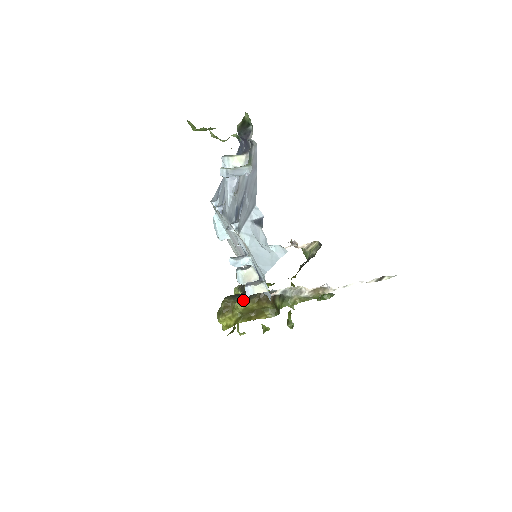
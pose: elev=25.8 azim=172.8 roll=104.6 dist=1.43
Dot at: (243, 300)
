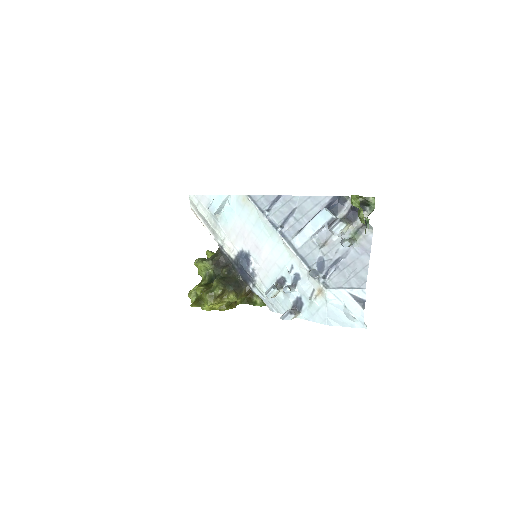
Dot at: (237, 293)
